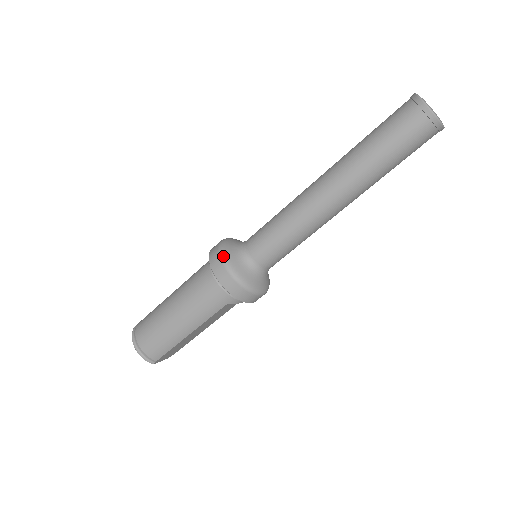
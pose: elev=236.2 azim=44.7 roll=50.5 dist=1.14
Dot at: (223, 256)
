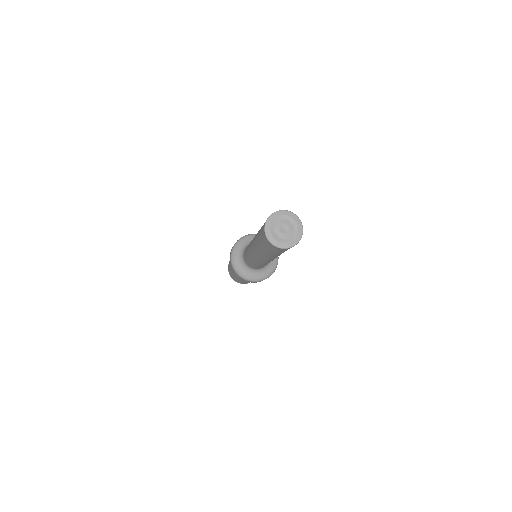
Dot at: (235, 270)
